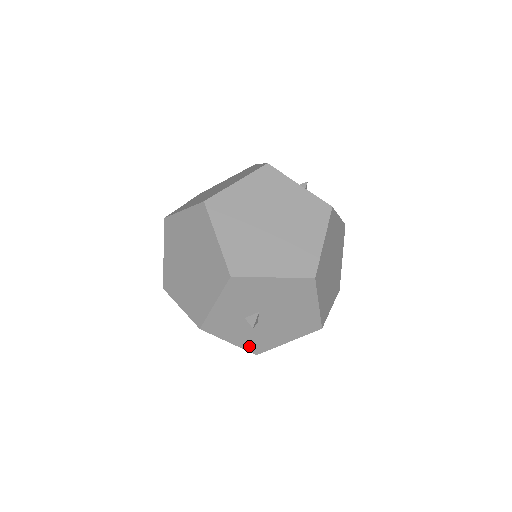
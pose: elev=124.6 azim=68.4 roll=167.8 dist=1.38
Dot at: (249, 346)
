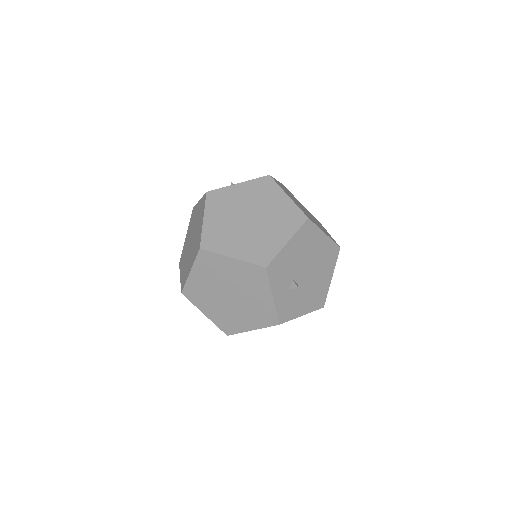
Dot at: occluded
